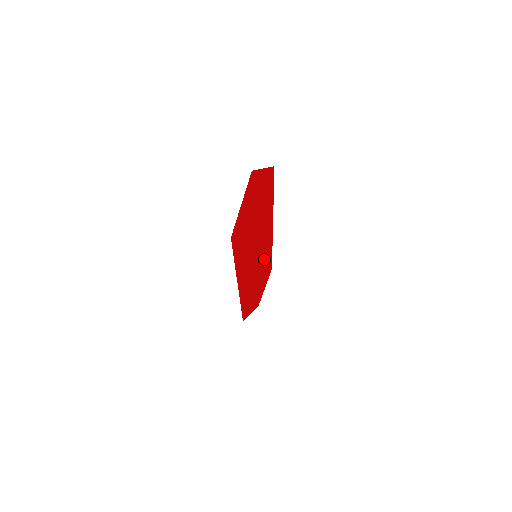
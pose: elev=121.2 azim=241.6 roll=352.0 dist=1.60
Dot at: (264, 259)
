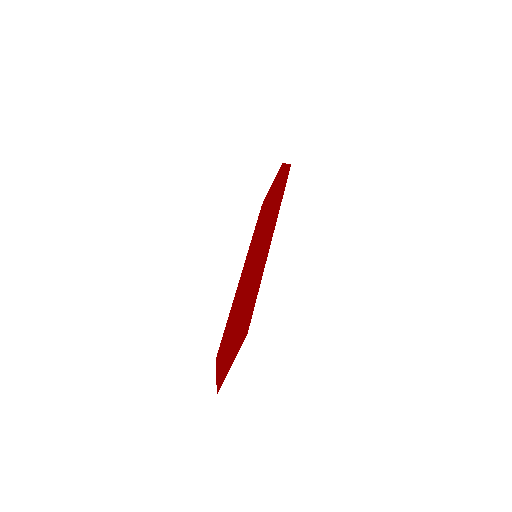
Dot at: (271, 216)
